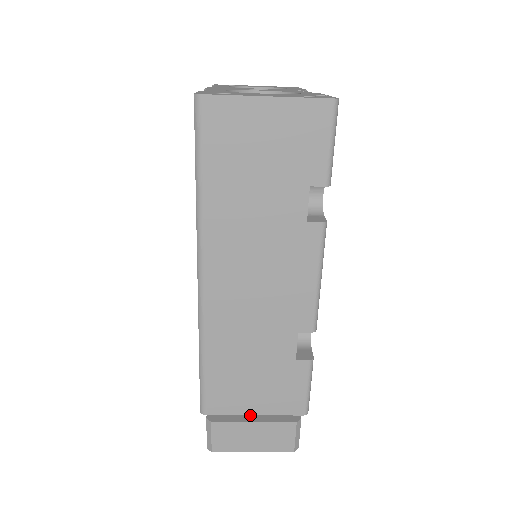
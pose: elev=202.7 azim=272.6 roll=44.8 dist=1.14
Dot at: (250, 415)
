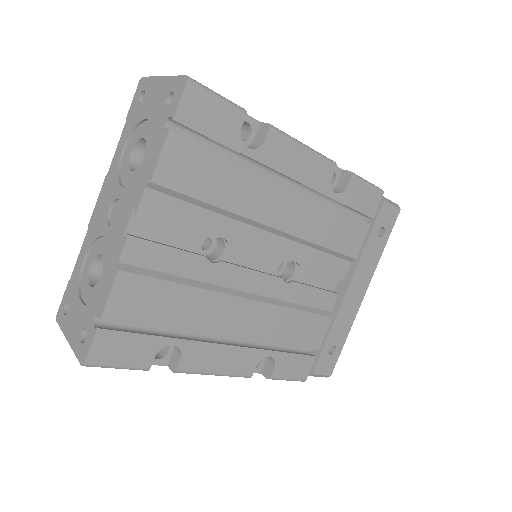
Dot at: occluded
